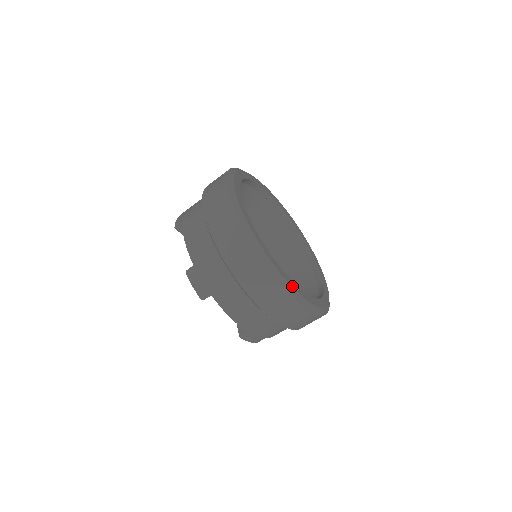
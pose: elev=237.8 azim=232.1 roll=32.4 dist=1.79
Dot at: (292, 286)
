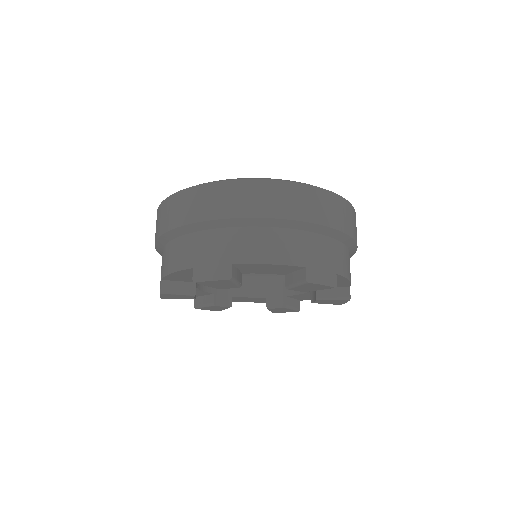
Dot at: occluded
